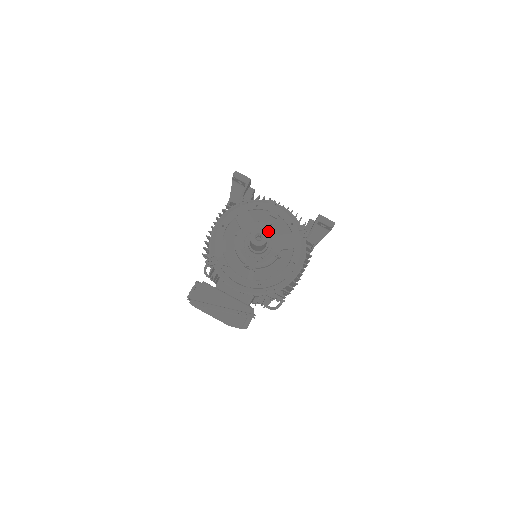
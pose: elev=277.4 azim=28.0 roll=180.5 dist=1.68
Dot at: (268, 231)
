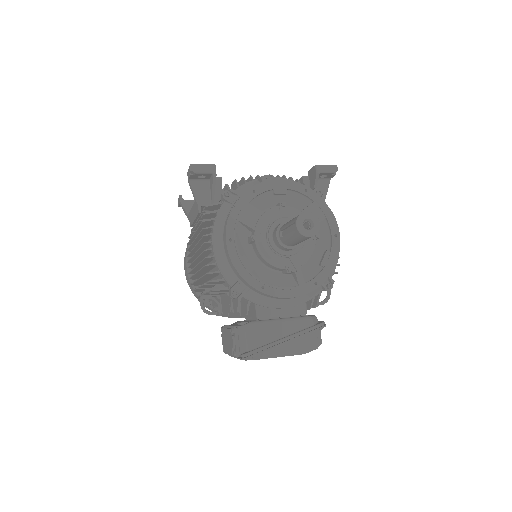
Dot at: (287, 214)
